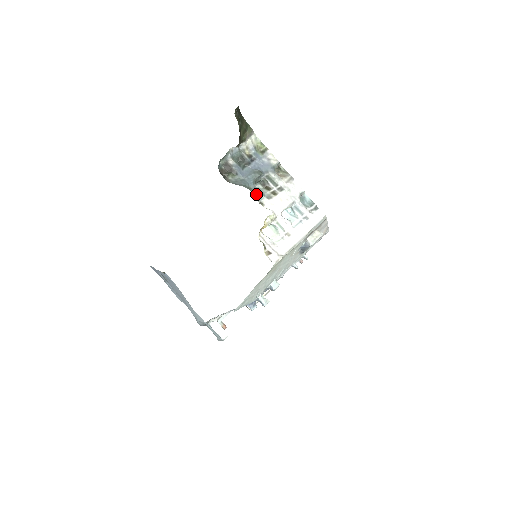
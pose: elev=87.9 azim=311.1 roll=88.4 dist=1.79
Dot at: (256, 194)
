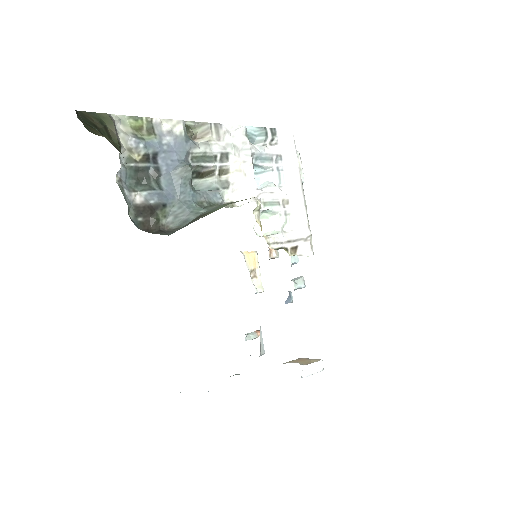
Dot at: (212, 201)
